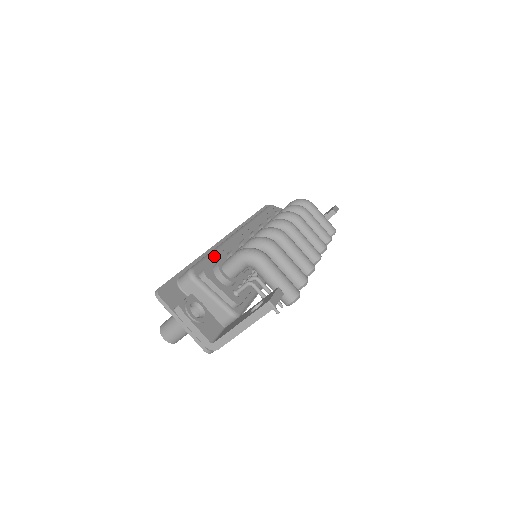
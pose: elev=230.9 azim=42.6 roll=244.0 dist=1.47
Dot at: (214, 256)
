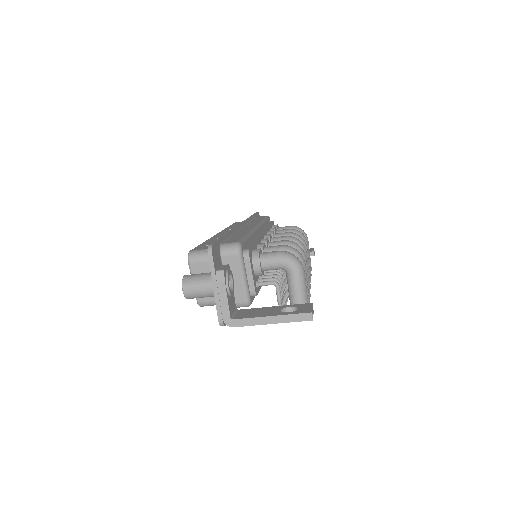
Dot at: (249, 240)
